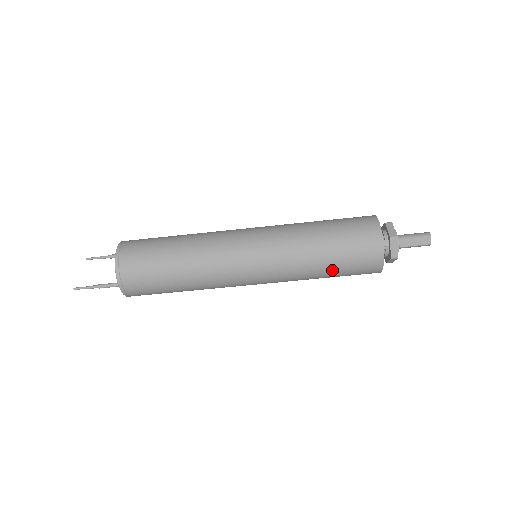
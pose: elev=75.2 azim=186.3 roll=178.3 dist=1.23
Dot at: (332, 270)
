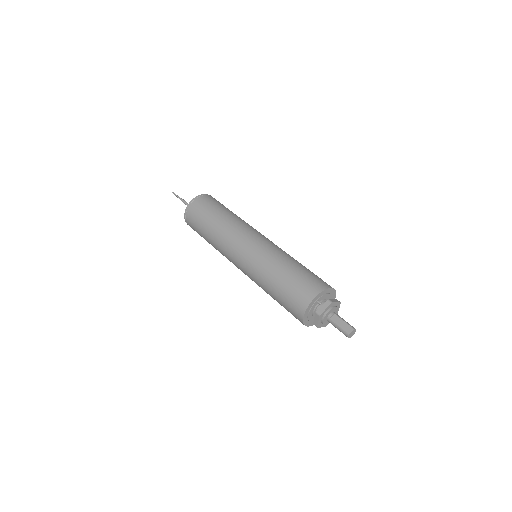
Dot at: (280, 284)
